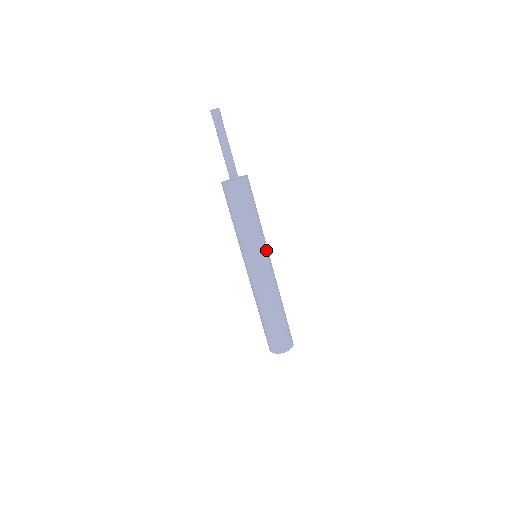
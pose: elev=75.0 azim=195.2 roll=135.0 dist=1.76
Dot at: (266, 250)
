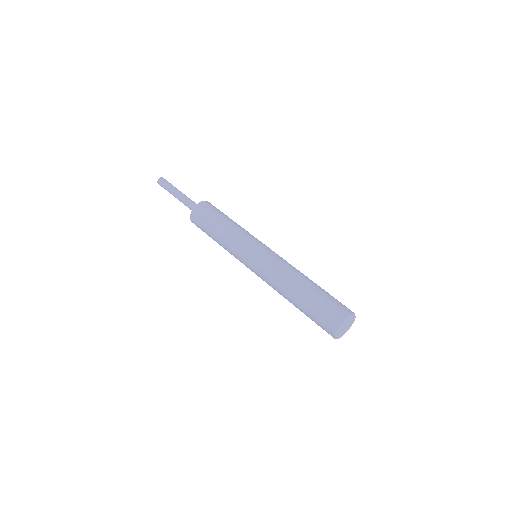
Dot at: occluded
